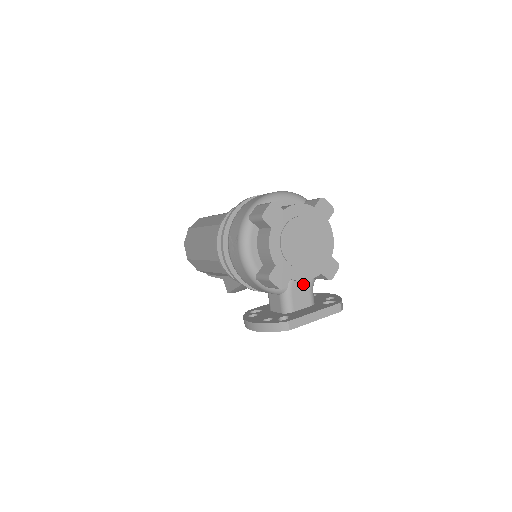
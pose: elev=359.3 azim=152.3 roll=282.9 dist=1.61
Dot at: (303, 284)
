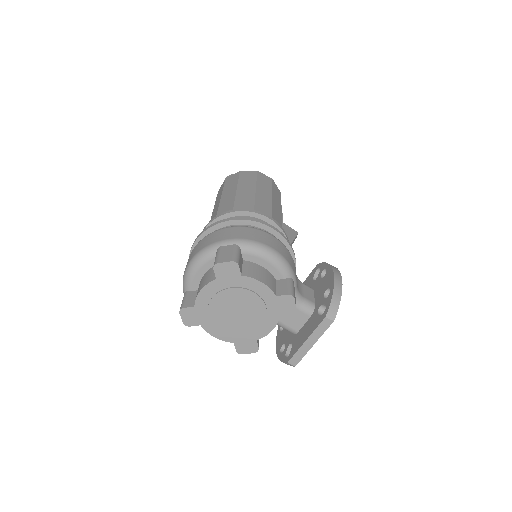
Dot at: occluded
